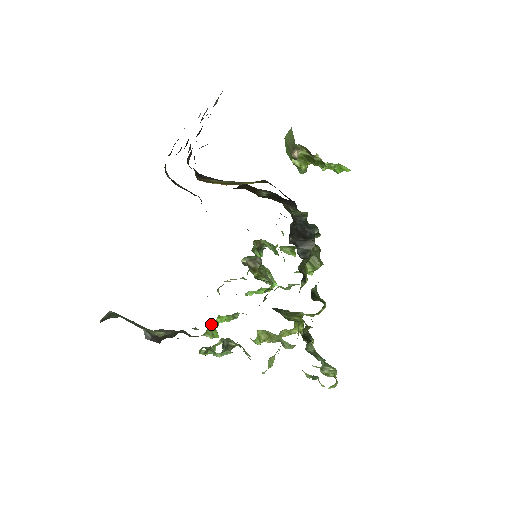
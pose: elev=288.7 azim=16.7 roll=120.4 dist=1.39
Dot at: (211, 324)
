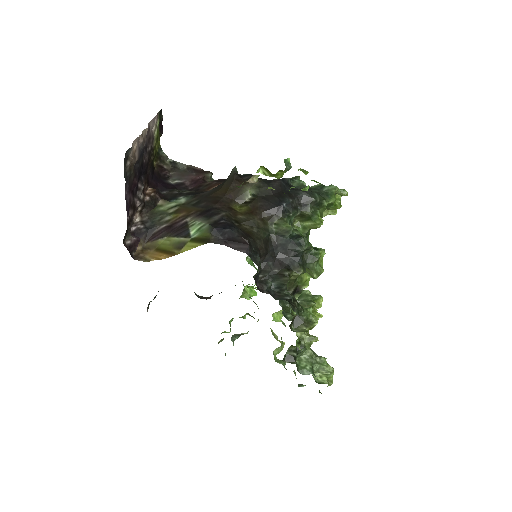
Dot at: occluded
